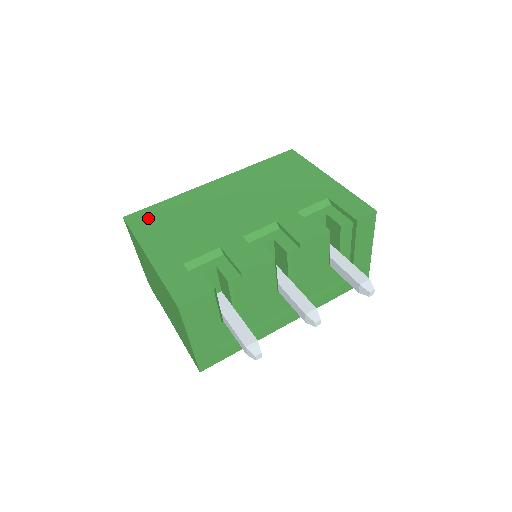
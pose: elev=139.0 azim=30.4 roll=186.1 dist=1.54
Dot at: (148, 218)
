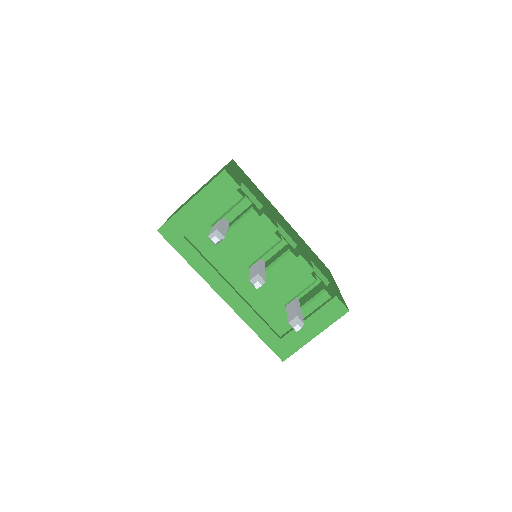
Dot at: occluded
